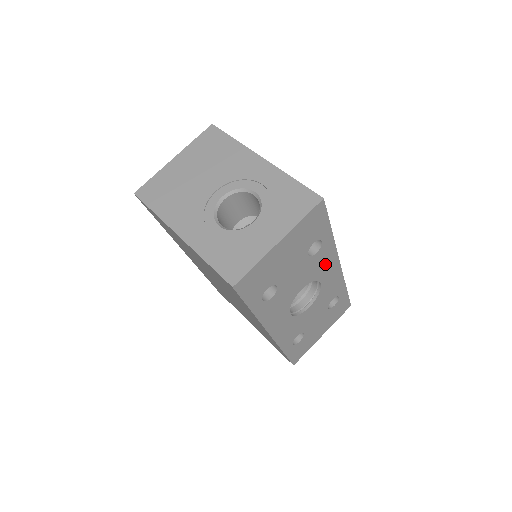
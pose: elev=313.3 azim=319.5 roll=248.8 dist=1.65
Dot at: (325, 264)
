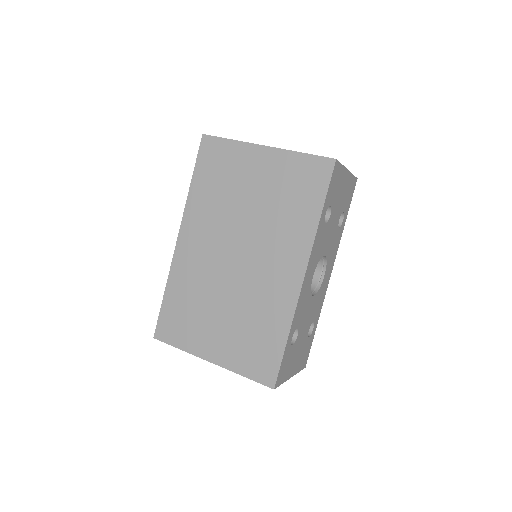
Dot at: (332, 254)
